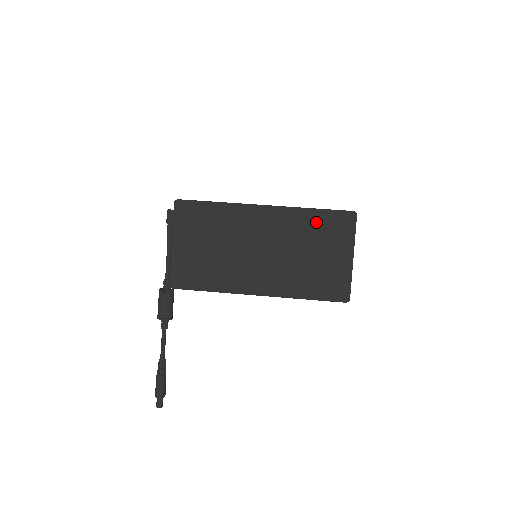
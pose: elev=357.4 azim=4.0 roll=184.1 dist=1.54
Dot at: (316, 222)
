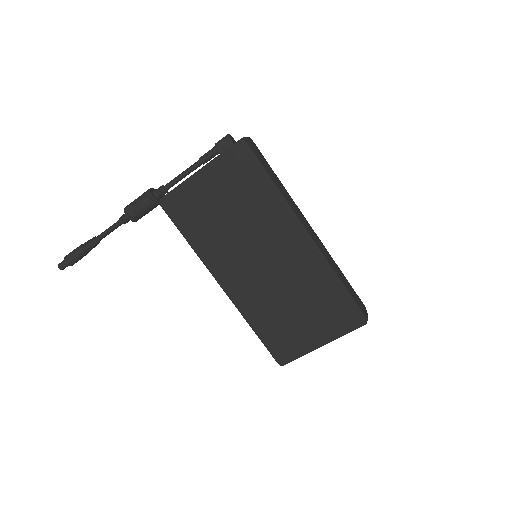
Dot at: (330, 293)
